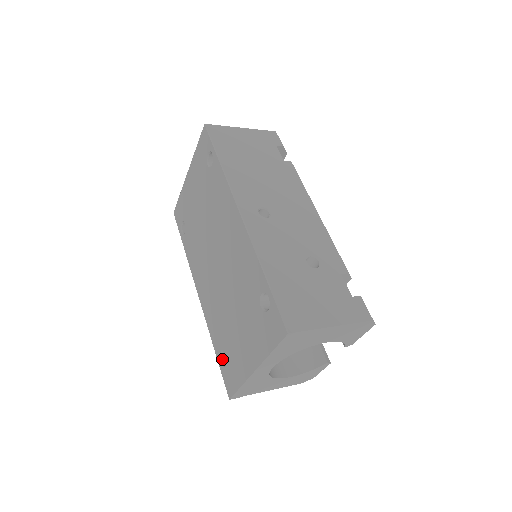
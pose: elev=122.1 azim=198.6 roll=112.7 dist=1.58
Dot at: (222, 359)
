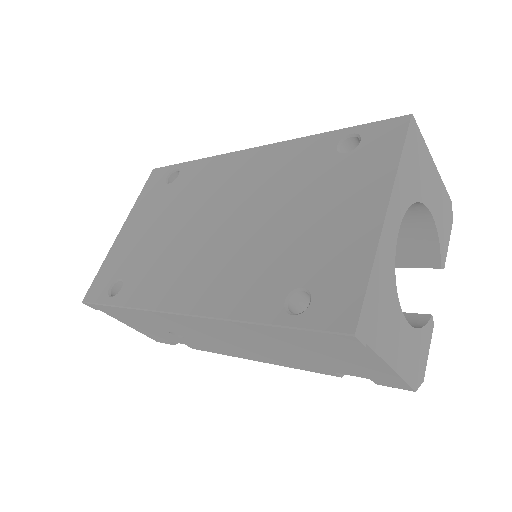
Dot at: (291, 313)
